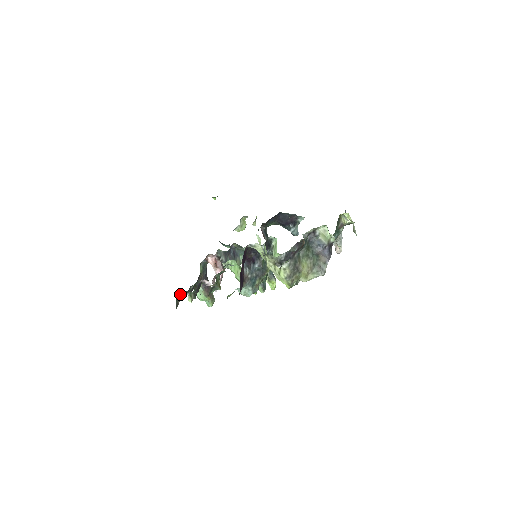
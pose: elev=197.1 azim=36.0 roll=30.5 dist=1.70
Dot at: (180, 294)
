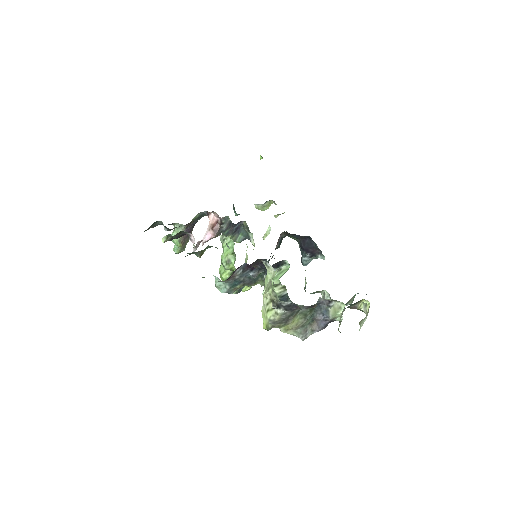
Dot at: (159, 222)
